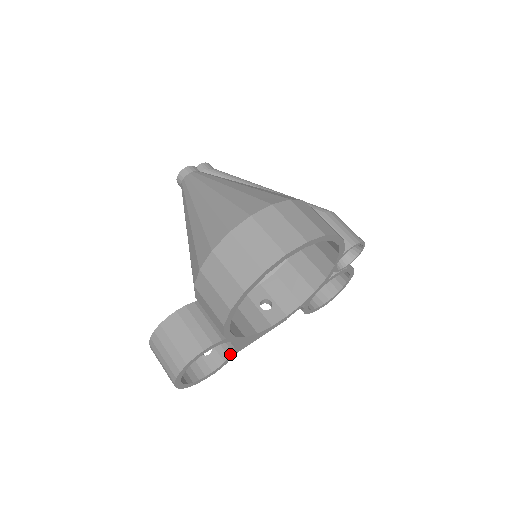
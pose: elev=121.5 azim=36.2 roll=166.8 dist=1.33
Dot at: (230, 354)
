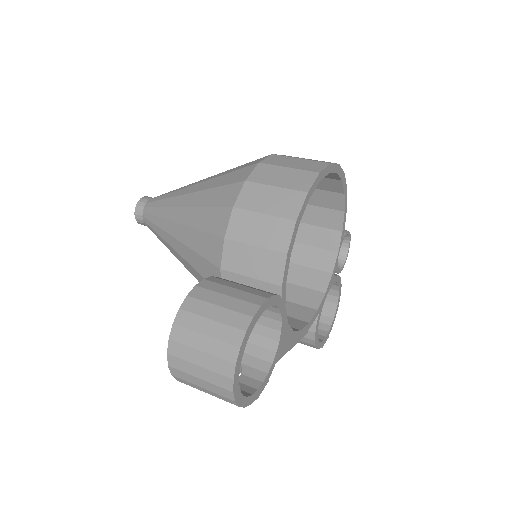
Dot at: (273, 358)
